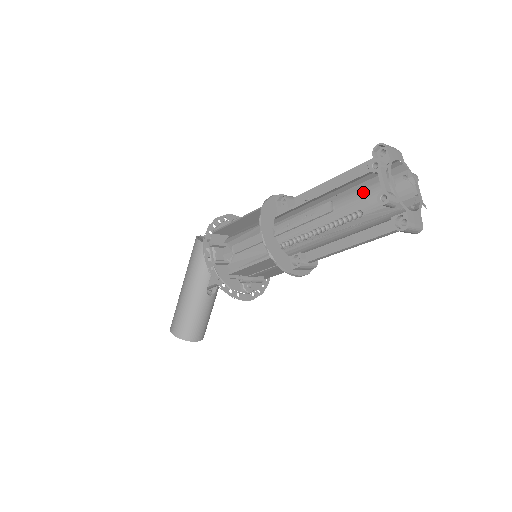
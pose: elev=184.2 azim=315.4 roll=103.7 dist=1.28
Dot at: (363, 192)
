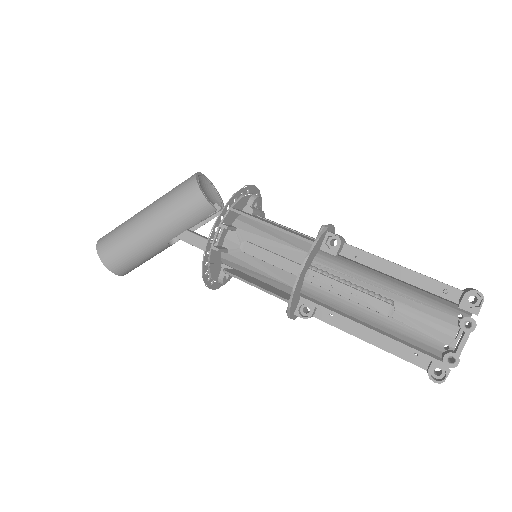
Dot at: (412, 293)
